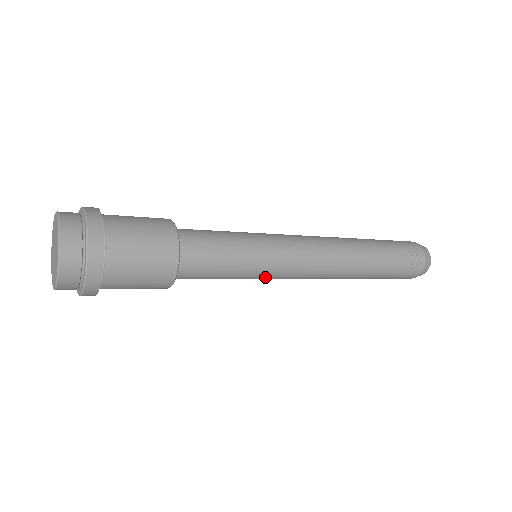
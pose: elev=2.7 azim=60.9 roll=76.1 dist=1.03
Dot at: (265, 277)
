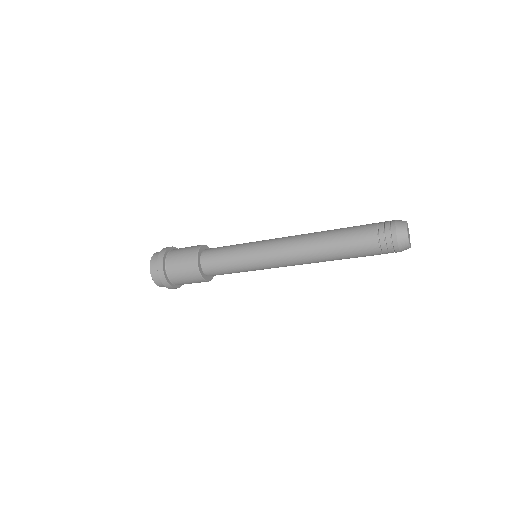
Dot at: (256, 265)
